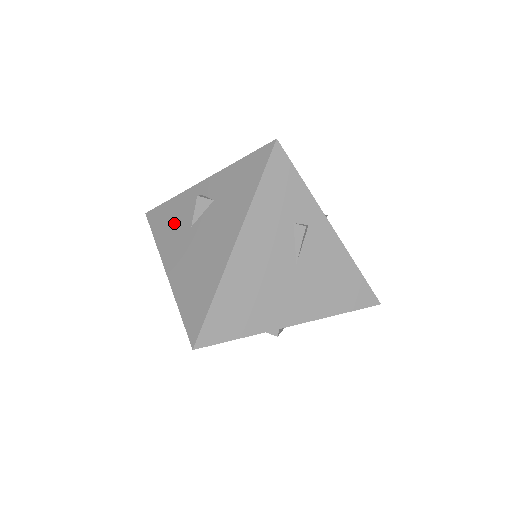
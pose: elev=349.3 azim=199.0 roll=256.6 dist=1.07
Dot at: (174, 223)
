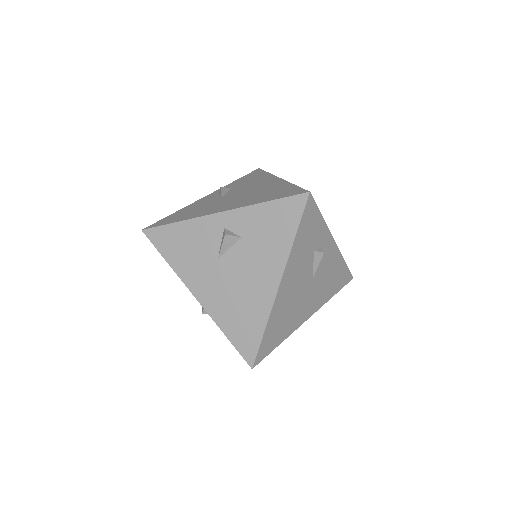
Dot at: (192, 250)
